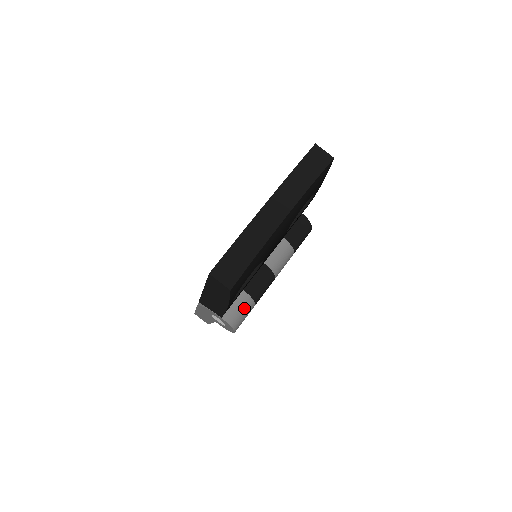
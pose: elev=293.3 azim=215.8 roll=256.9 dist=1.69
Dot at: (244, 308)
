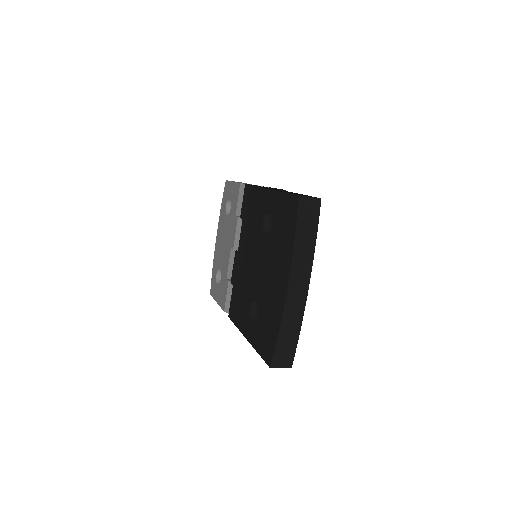
Dot at: occluded
